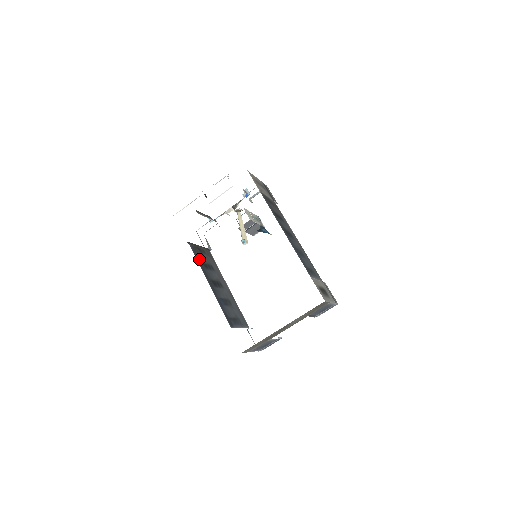
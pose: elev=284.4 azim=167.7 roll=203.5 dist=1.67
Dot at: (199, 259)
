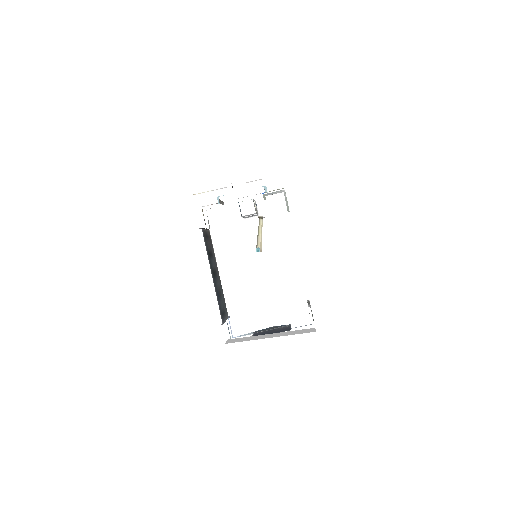
Dot at: (207, 248)
